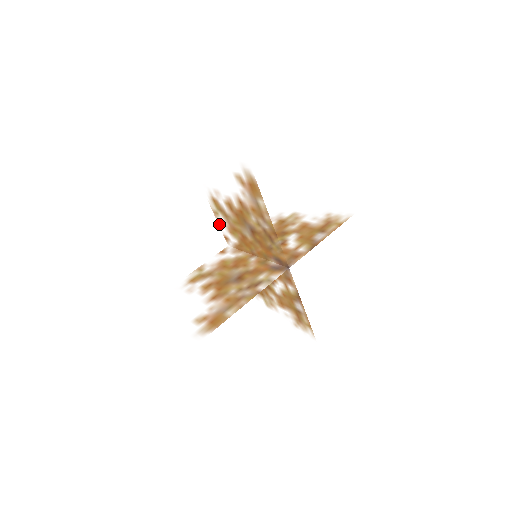
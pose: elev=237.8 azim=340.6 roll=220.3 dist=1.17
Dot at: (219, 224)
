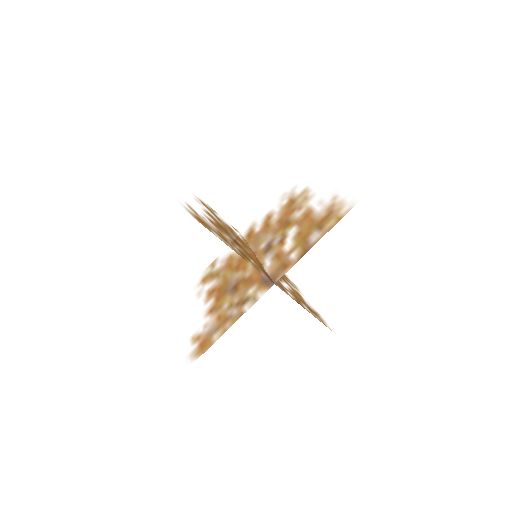
Dot at: (222, 217)
